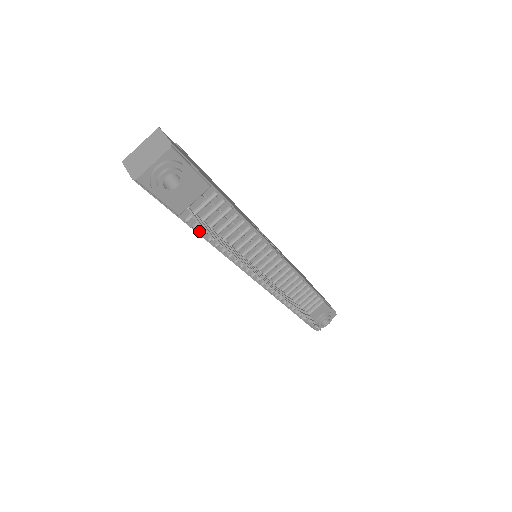
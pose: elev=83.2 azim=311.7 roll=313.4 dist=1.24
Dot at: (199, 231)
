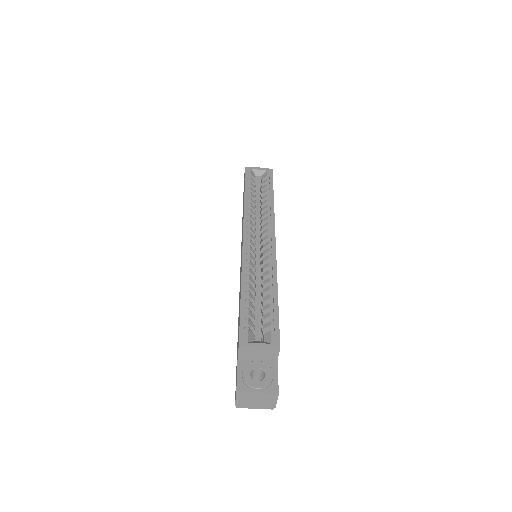
Dot at: occluded
